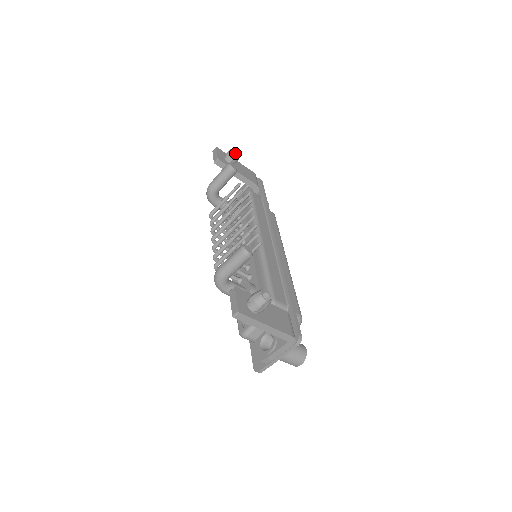
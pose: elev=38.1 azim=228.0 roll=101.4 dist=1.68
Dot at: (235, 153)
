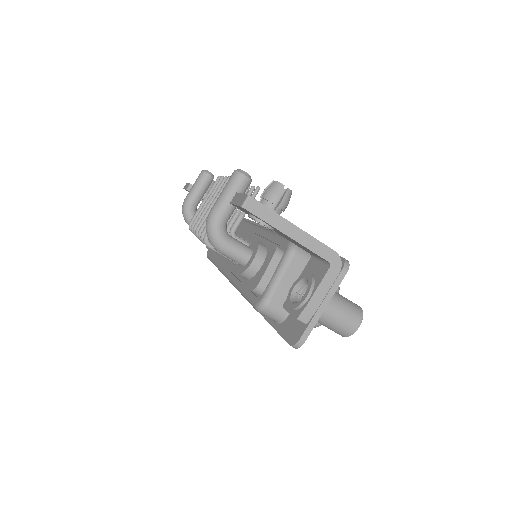
Dot at: occluded
